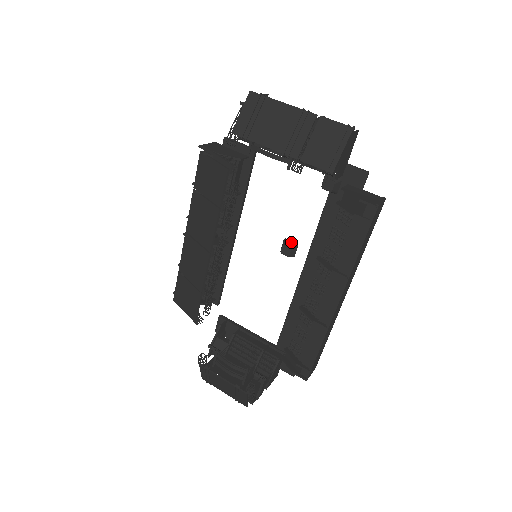
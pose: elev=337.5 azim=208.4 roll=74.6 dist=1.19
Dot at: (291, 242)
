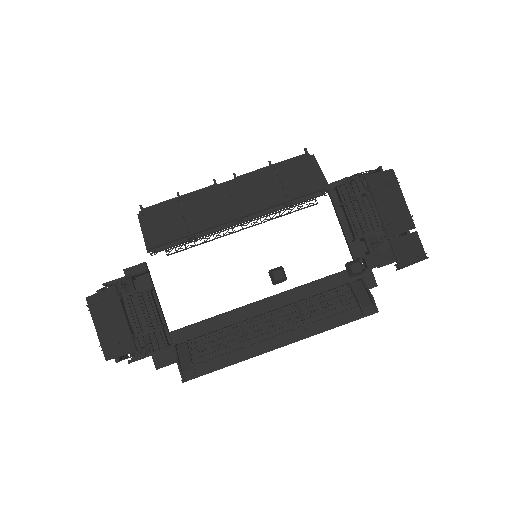
Dot at: occluded
